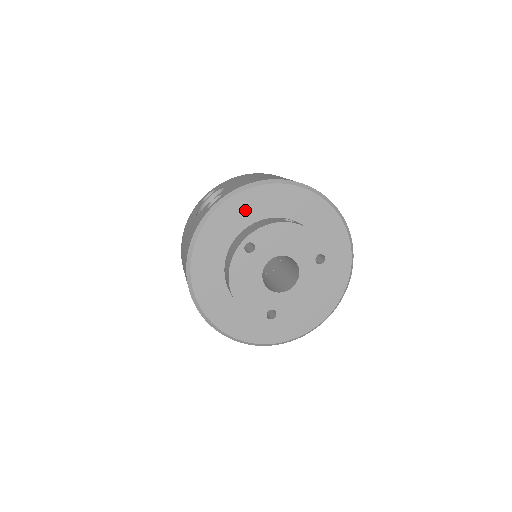
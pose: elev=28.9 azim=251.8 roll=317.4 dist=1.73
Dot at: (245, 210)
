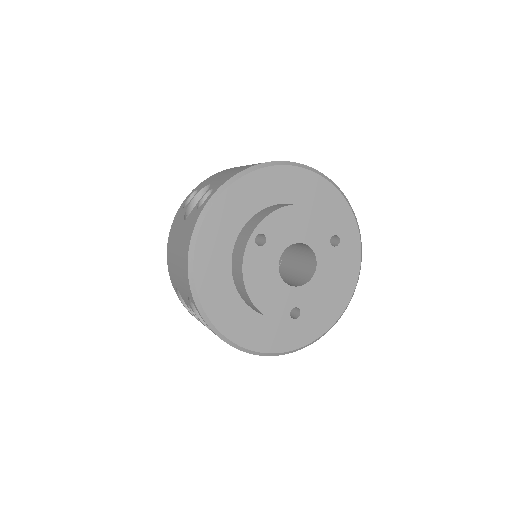
Dot at: (244, 201)
